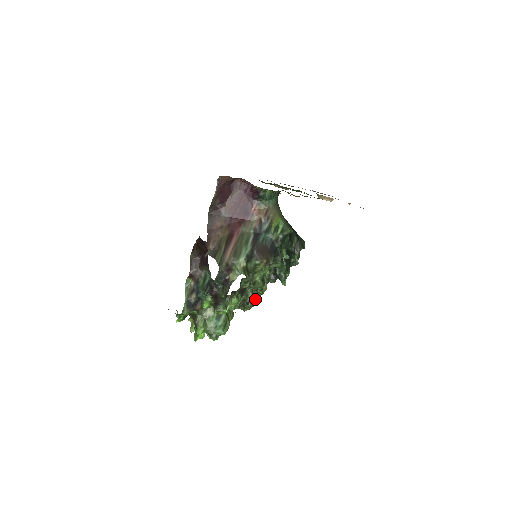
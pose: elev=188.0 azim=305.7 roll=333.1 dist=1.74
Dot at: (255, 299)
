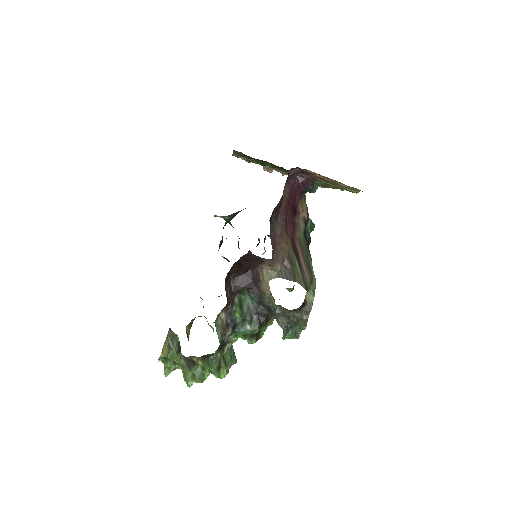
Dot at: occluded
